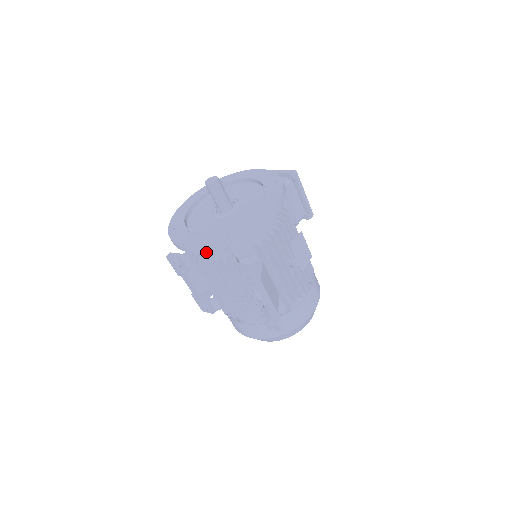
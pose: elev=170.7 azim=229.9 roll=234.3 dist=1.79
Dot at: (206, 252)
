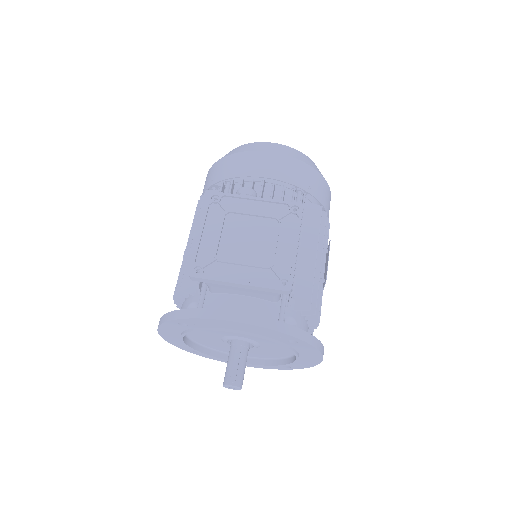
Dot at: occluded
